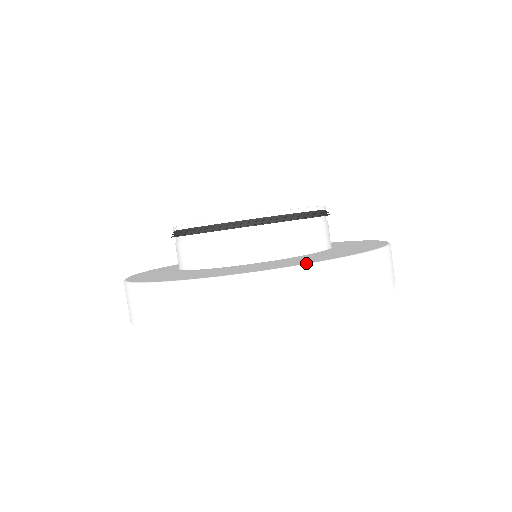
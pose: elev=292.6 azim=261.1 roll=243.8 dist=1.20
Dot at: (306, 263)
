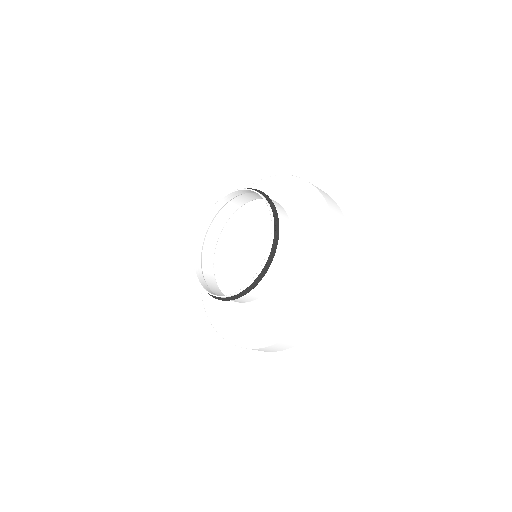
Dot at: (321, 291)
